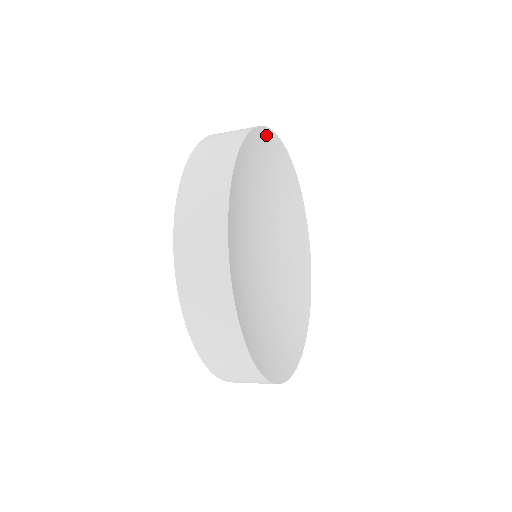
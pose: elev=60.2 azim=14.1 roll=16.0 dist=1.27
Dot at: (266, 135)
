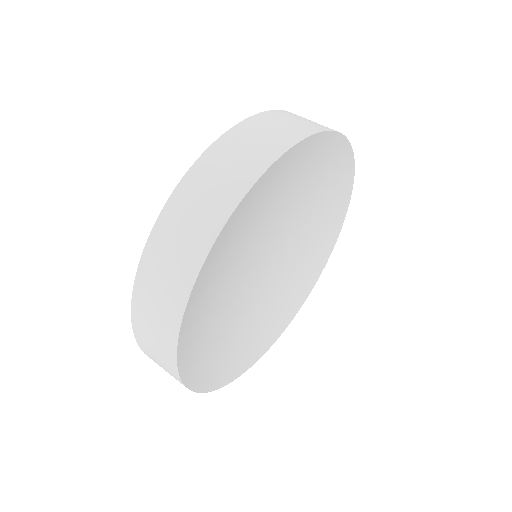
Dot at: (280, 162)
